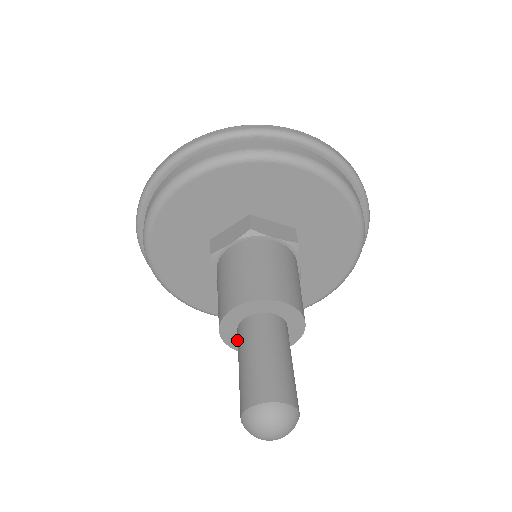
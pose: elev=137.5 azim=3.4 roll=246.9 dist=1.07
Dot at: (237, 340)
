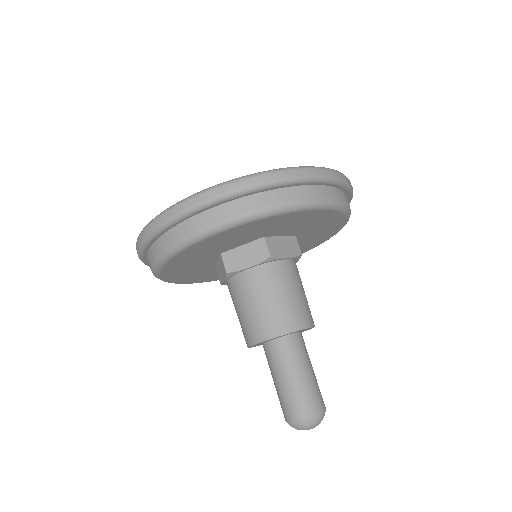
Dot at: occluded
